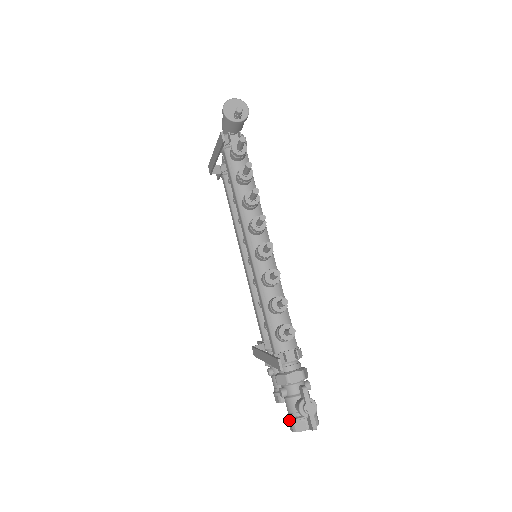
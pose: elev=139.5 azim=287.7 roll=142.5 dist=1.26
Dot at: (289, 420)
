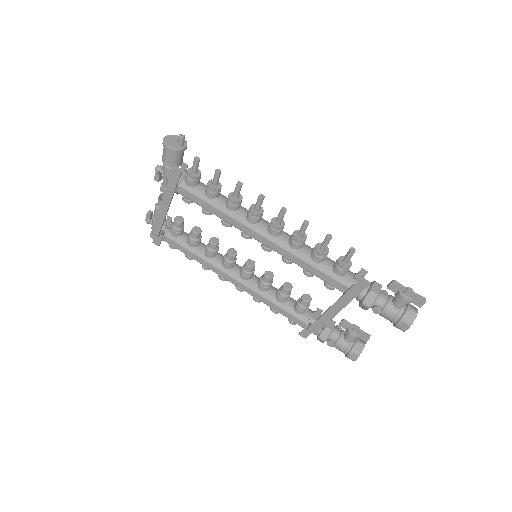
Dot at: (400, 321)
